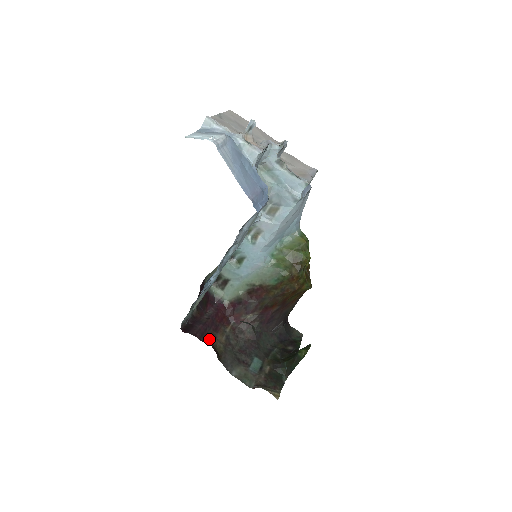
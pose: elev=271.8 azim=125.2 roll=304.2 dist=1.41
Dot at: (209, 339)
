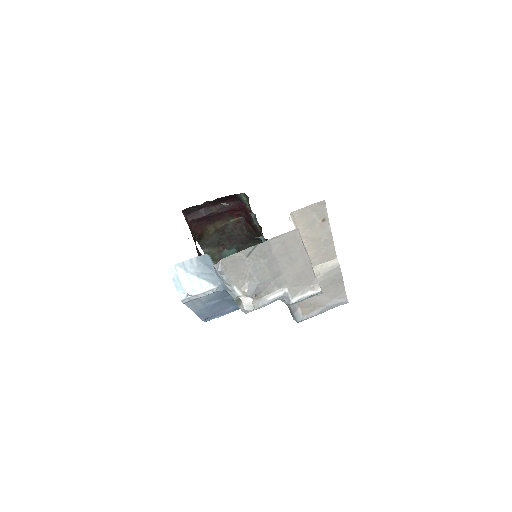
Dot at: (205, 223)
